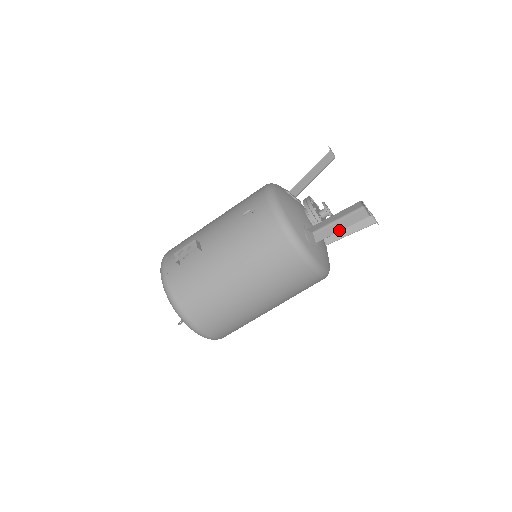
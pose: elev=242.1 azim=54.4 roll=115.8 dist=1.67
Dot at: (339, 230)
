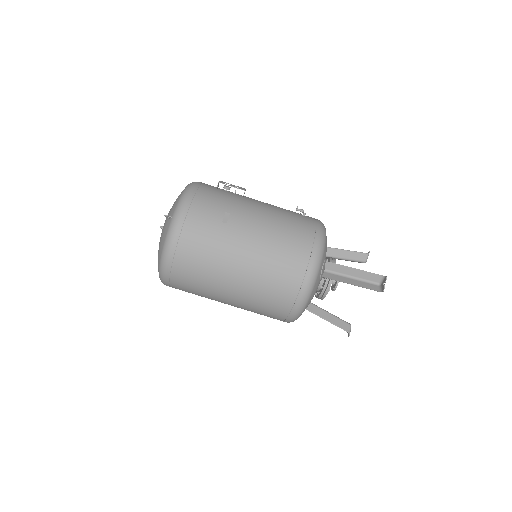
Dot at: (348, 283)
